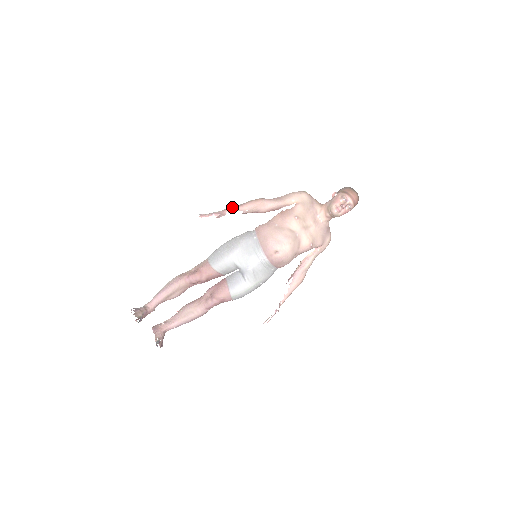
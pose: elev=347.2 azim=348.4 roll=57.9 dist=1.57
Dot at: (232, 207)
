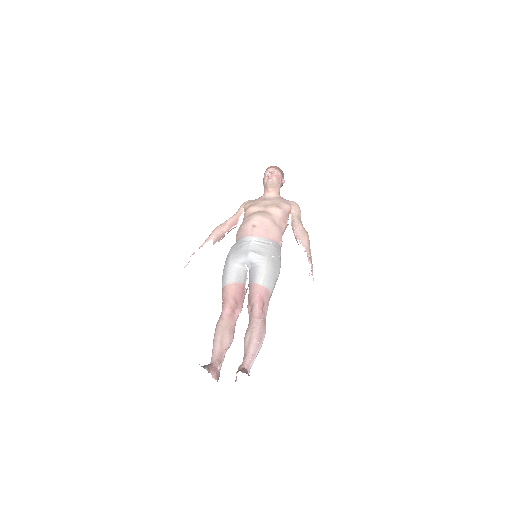
Dot at: (202, 245)
